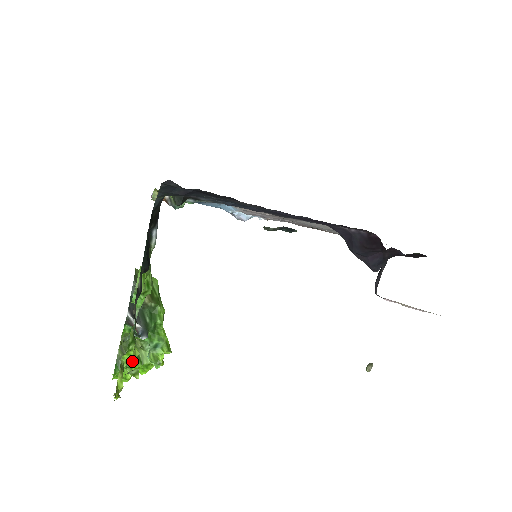
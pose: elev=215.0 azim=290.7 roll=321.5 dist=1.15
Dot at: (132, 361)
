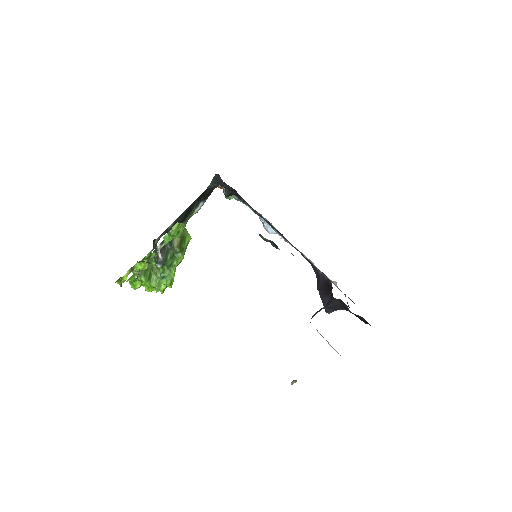
Dot at: occluded
